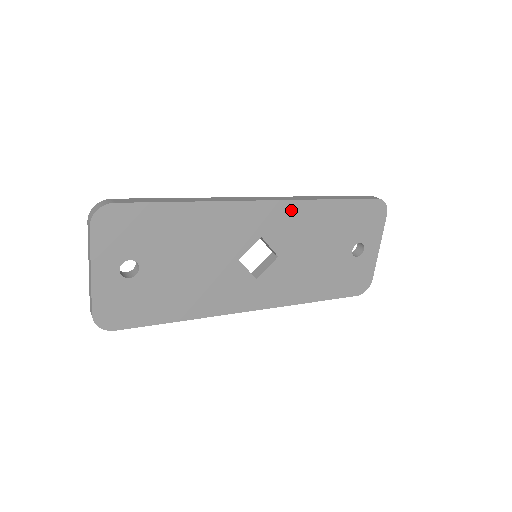
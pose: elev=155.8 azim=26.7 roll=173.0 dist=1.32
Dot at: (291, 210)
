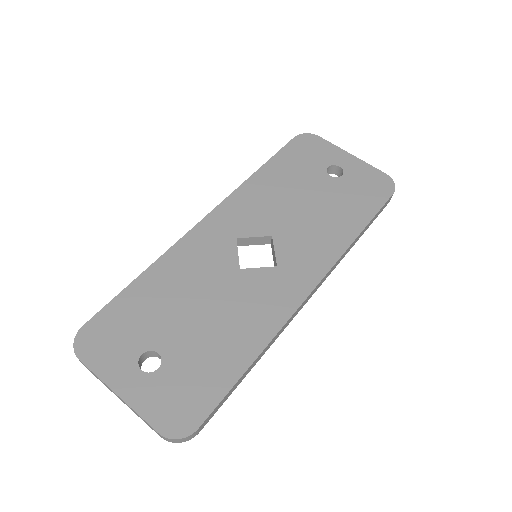
Dot at: (235, 203)
